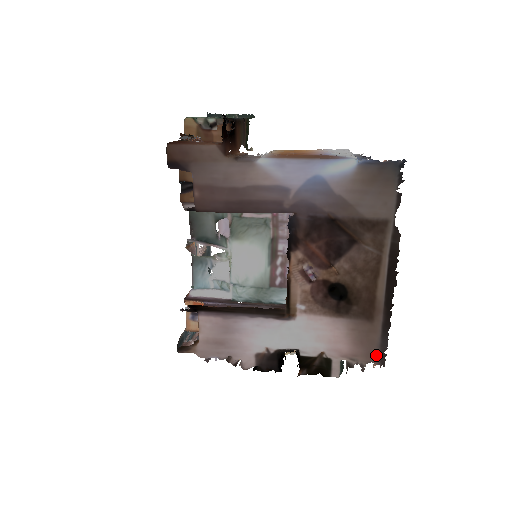
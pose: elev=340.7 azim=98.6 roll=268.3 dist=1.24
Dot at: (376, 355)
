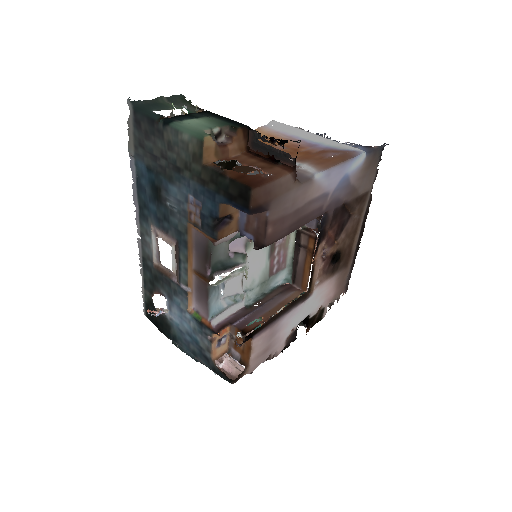
Dot at: (344, 287)
